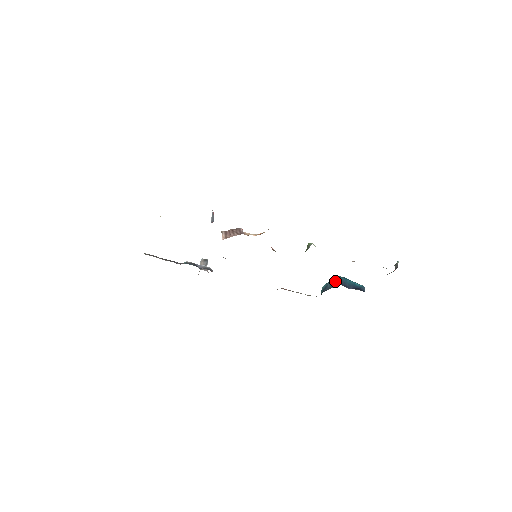
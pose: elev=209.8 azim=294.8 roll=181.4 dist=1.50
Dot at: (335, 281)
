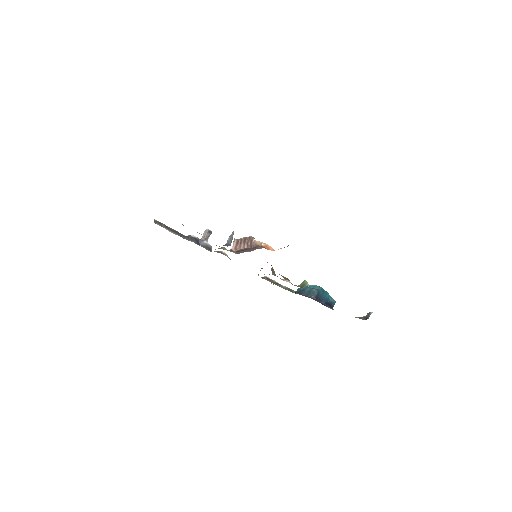
Dot at: (313, 293)
